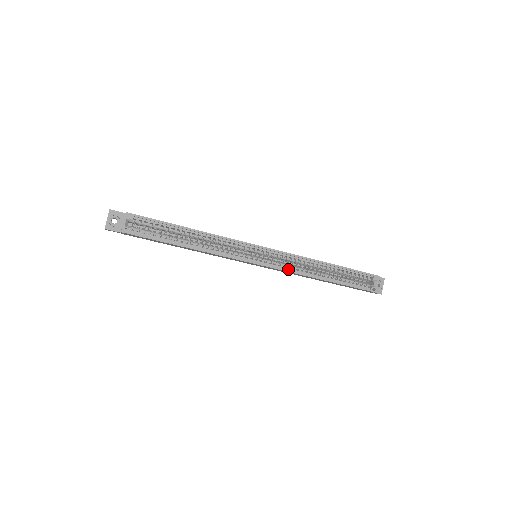
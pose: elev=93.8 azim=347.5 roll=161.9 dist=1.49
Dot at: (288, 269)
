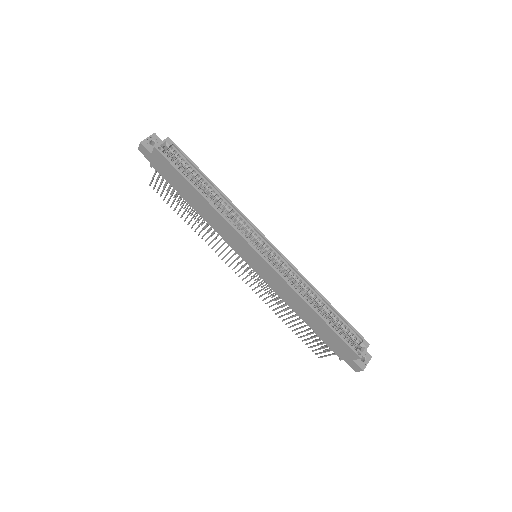
Dot at: (283, 277)
